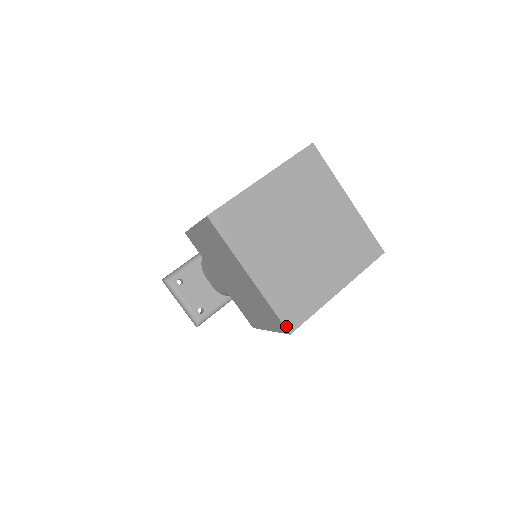
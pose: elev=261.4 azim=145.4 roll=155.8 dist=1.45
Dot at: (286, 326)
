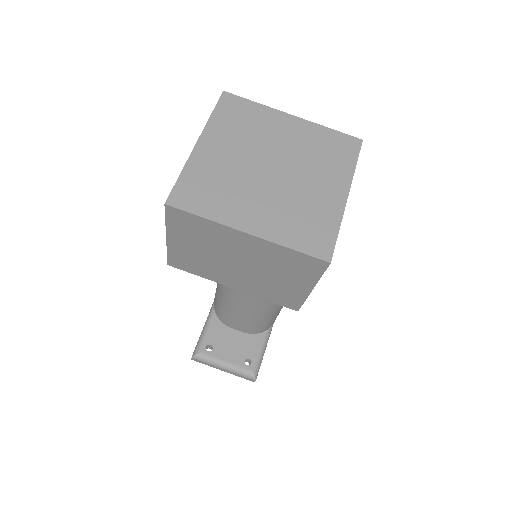
Dot at: (320, 258)
